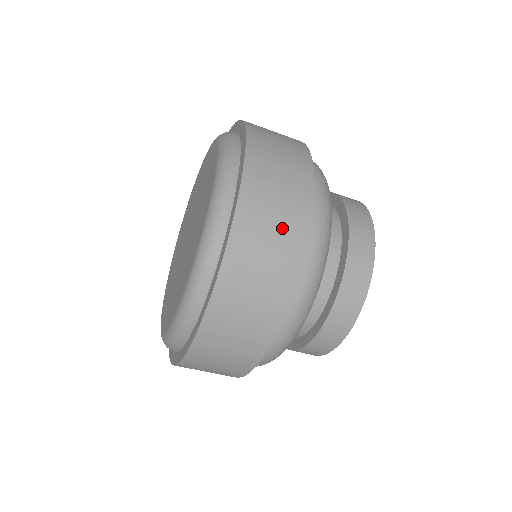
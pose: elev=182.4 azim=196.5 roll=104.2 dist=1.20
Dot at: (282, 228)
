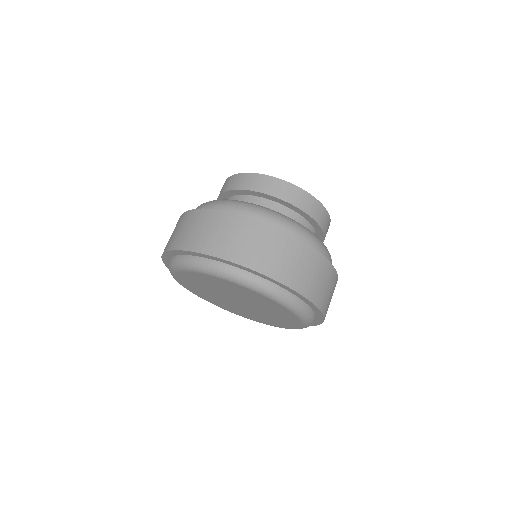
Dot at: (332, 288)
